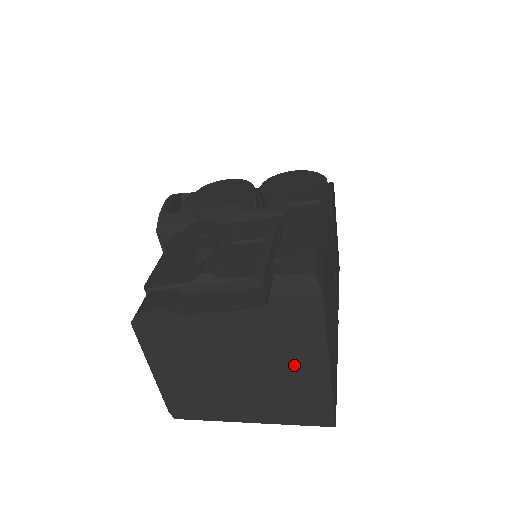
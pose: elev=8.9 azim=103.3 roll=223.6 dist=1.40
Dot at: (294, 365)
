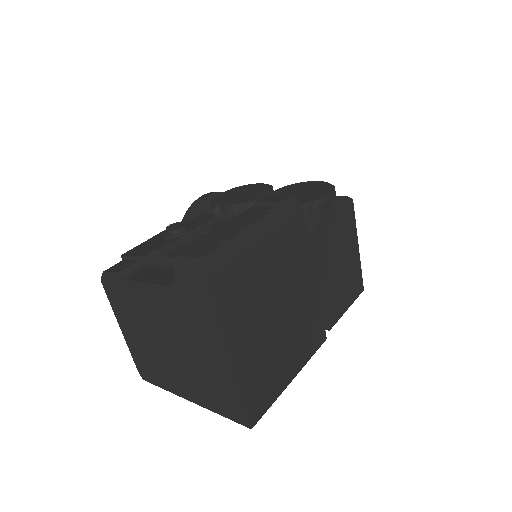
Dot at: (206, 350)
